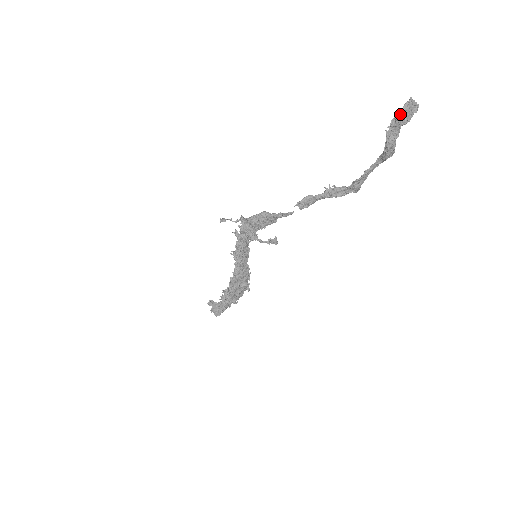
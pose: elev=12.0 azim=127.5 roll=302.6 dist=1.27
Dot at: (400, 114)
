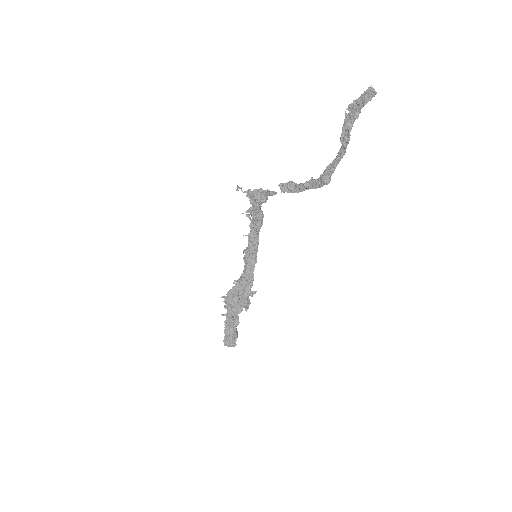
Dot at: (359, 98)
